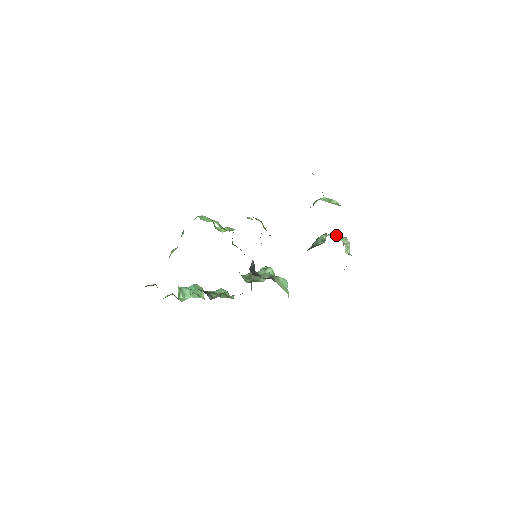
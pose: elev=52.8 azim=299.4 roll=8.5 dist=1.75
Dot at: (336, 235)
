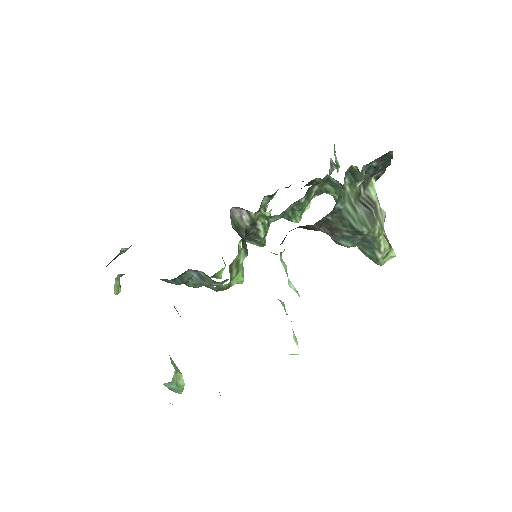
Dot at: occluded
